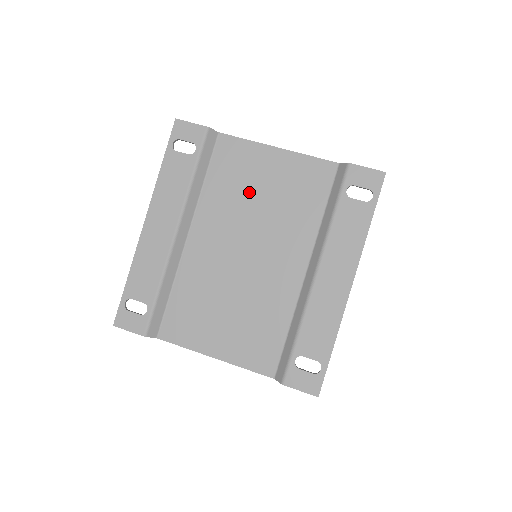
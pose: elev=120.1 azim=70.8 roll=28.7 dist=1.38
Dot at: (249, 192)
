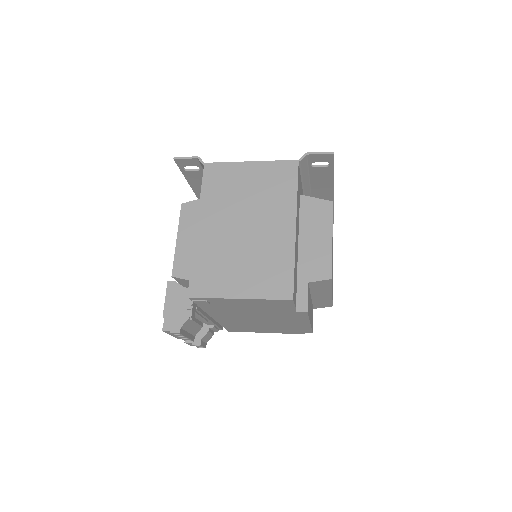
Dot at: occluded
